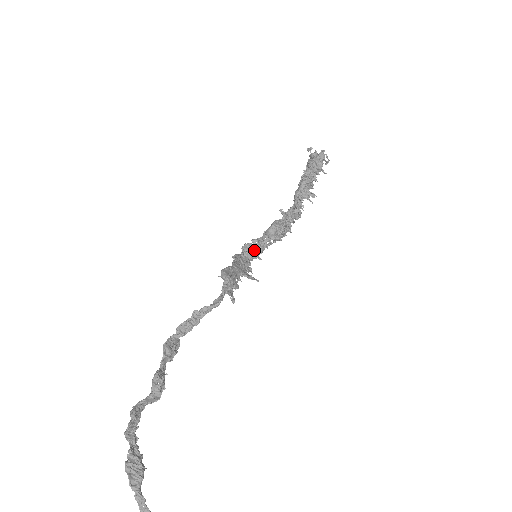
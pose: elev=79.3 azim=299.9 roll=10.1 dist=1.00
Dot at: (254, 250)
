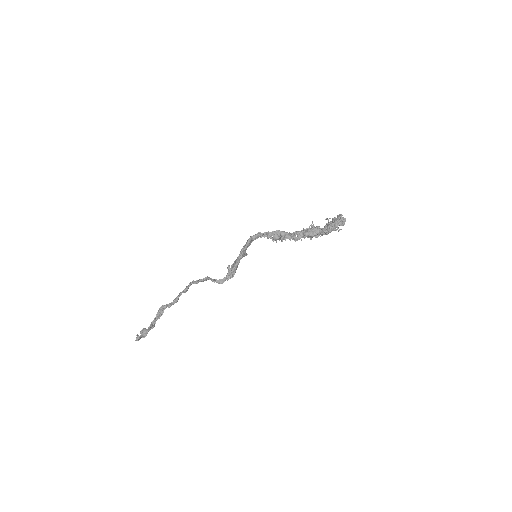
Dot at: (260, 237)
